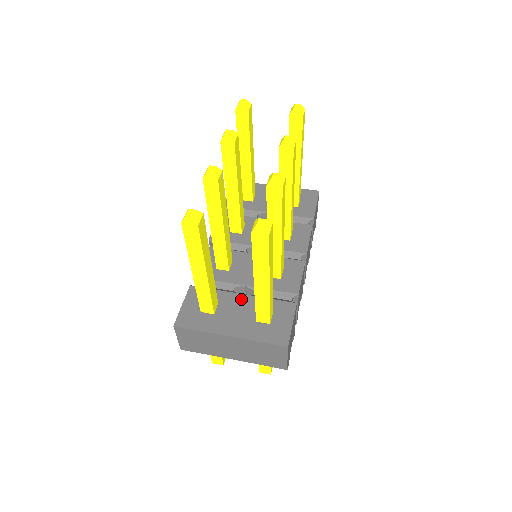
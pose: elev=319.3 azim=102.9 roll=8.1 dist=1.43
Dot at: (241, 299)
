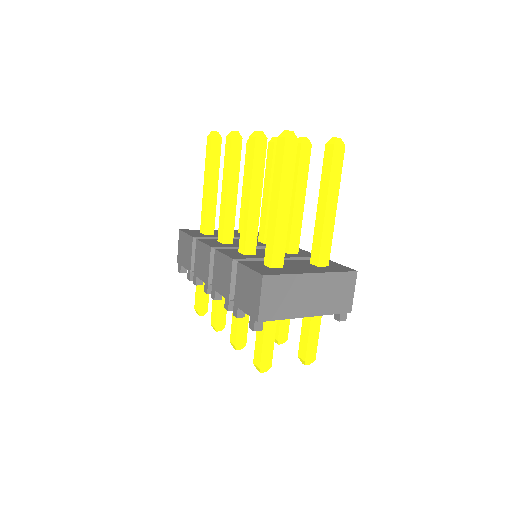
Dot at: (289, 261)
